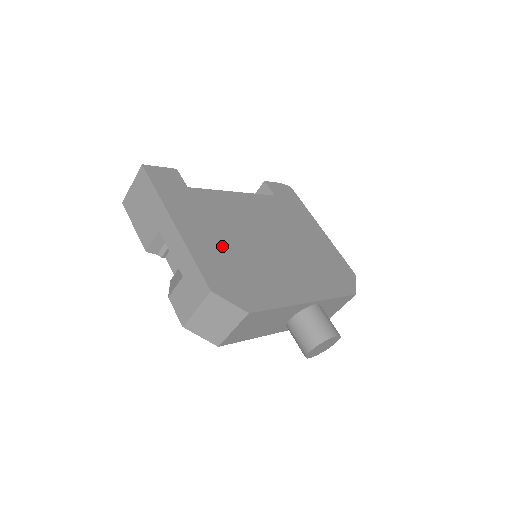
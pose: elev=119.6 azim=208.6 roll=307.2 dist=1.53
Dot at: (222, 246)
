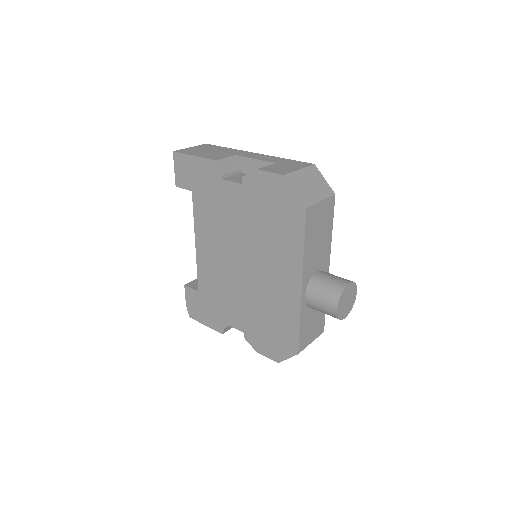
Dot at: occluded
